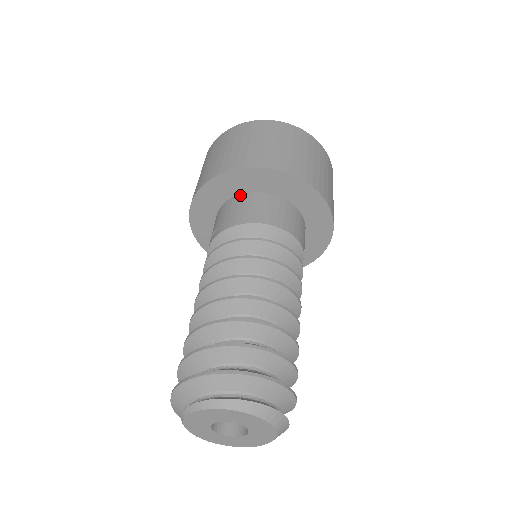
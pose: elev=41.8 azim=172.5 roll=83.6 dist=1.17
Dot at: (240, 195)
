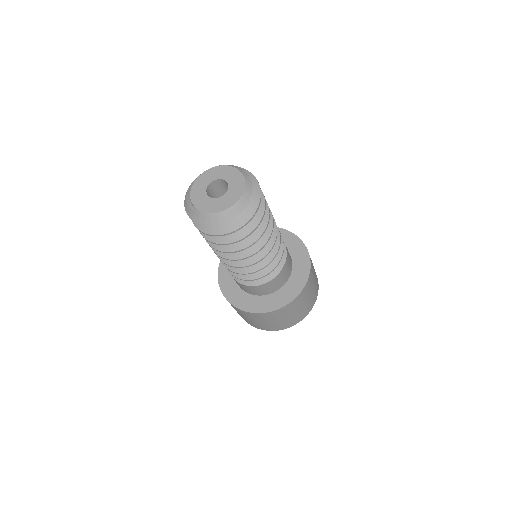
Dot at: occluded
